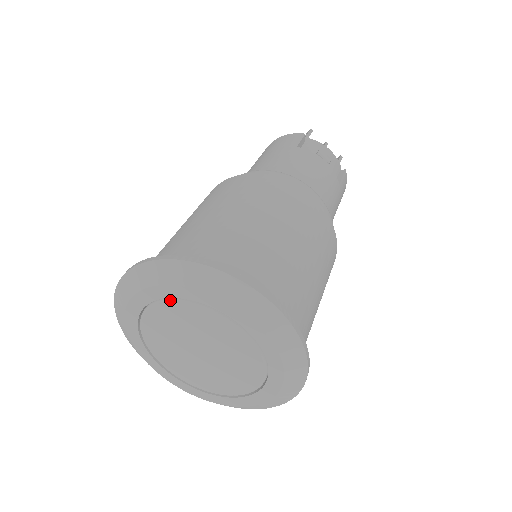
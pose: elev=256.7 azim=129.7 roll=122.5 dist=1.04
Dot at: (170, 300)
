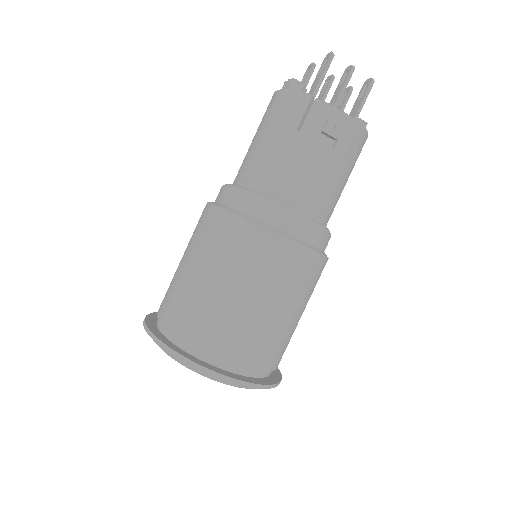
Dot at: occluded
